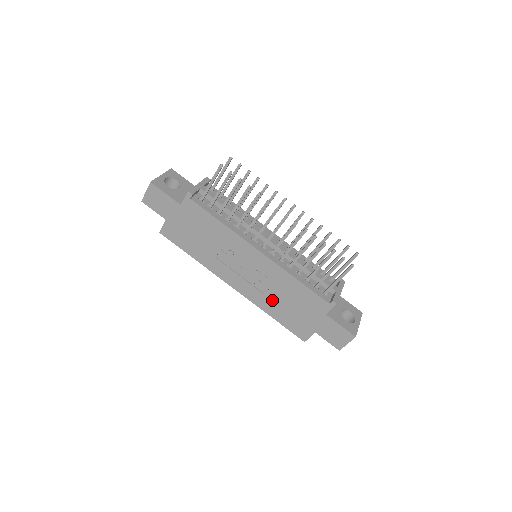
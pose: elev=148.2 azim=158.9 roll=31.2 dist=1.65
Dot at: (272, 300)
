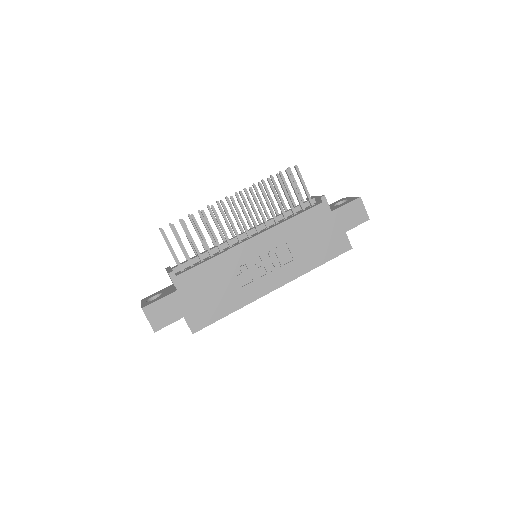
Dot at: (302, 255)
